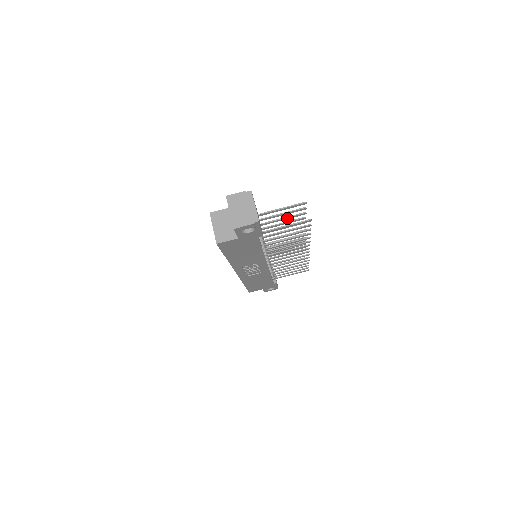
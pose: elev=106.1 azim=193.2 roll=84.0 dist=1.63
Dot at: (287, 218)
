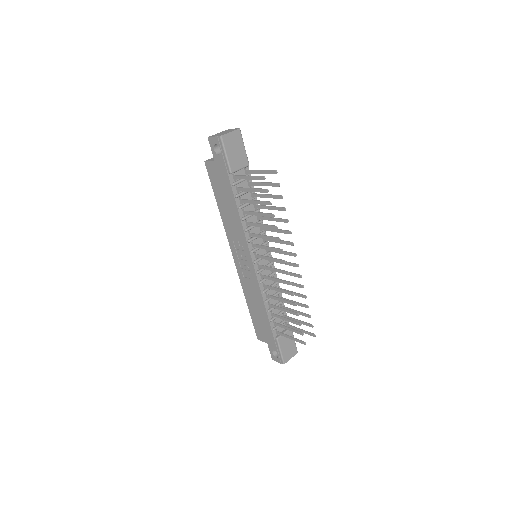
Dot at: (270, 196)
